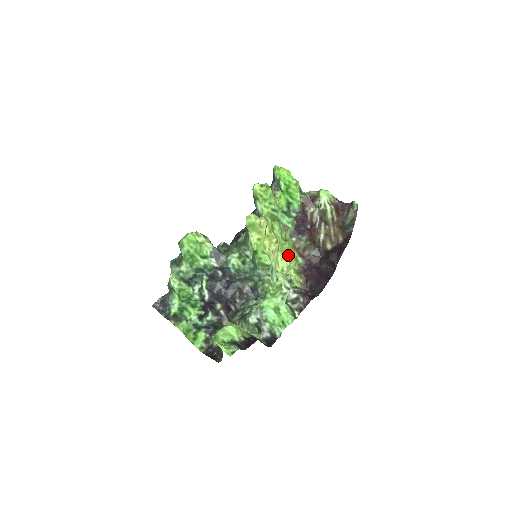
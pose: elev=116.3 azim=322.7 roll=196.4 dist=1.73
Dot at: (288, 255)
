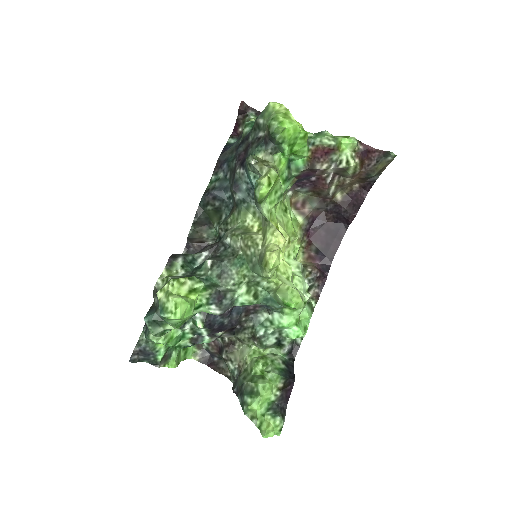
Dot at: (295, 236)
